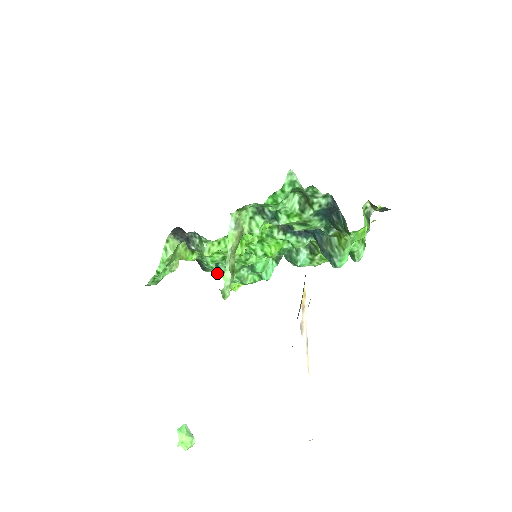
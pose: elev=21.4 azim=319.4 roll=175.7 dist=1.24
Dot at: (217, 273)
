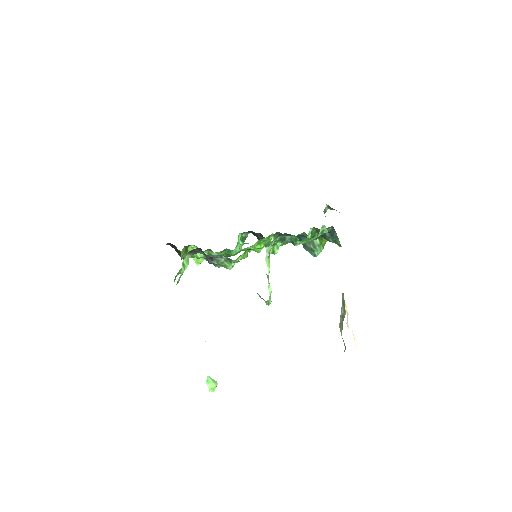
Dot at: occluded
